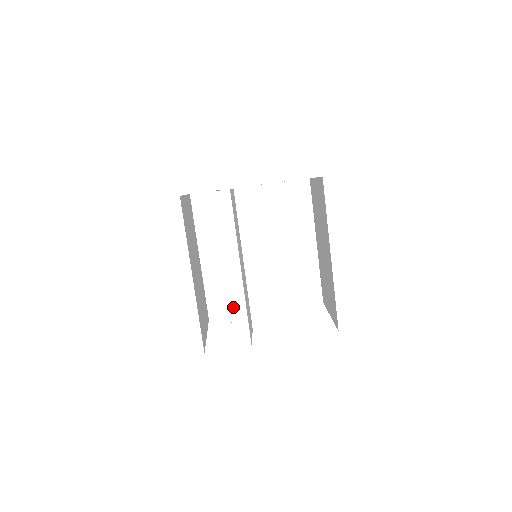
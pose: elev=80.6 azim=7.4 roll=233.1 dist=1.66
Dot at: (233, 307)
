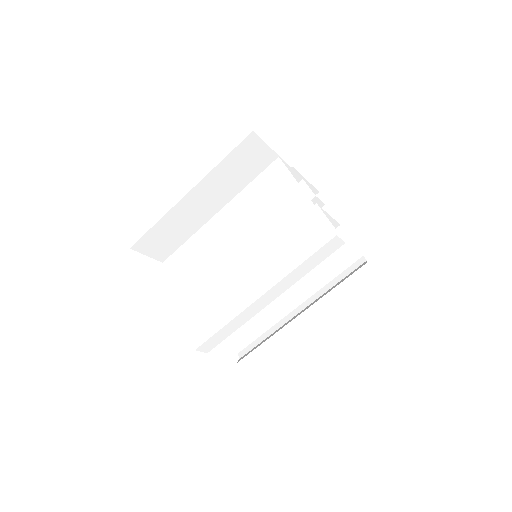
Dot at: (232, 323)
